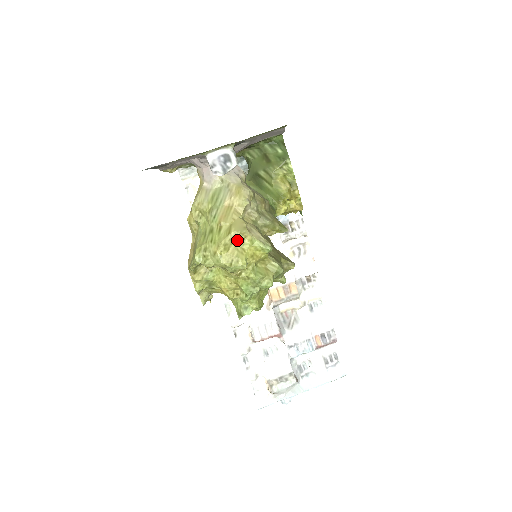
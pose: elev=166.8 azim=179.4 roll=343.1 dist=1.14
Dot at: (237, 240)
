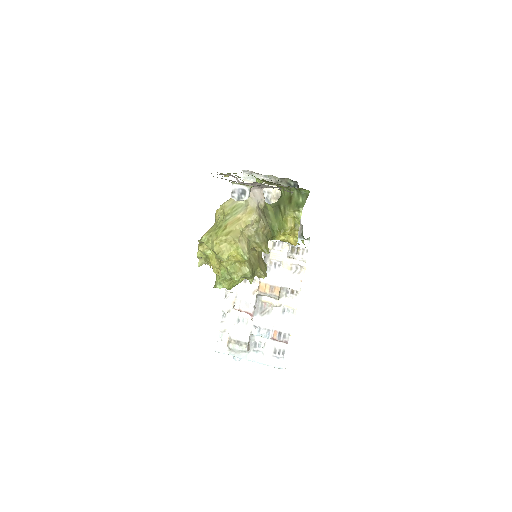
Dot at: (229, 242)
